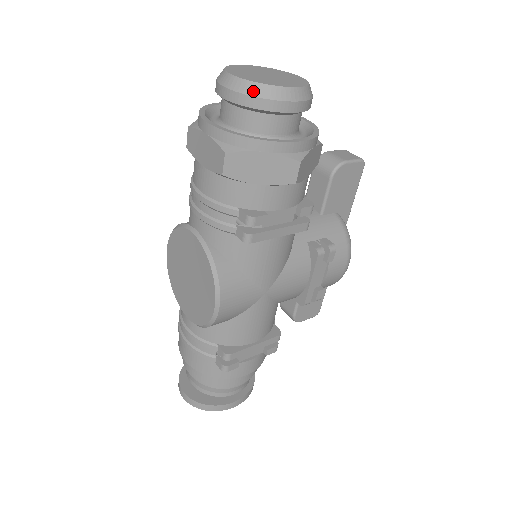
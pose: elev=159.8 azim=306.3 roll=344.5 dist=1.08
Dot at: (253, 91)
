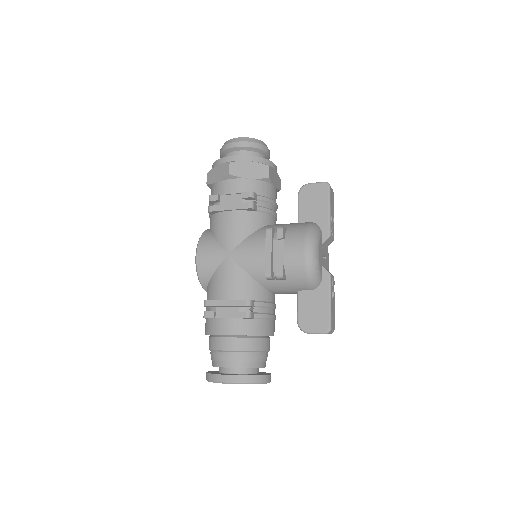
Dot at: (222, 146)
